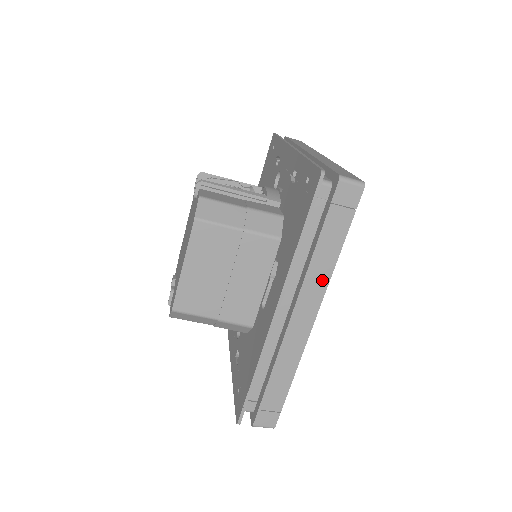
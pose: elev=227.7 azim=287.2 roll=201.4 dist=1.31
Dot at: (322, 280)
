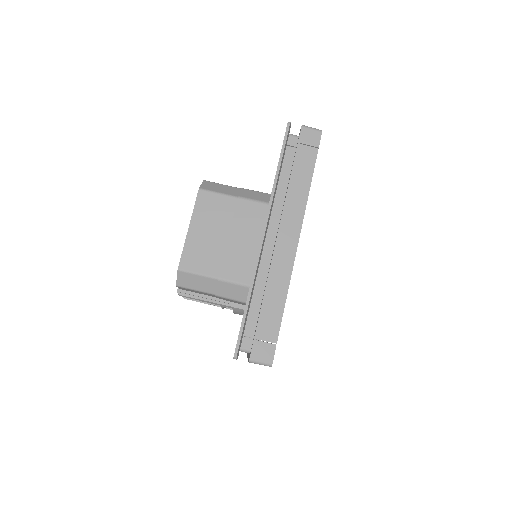
Dot at: (300, 205)
